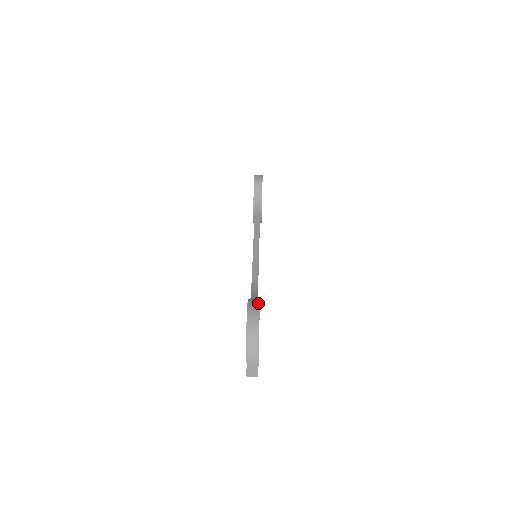
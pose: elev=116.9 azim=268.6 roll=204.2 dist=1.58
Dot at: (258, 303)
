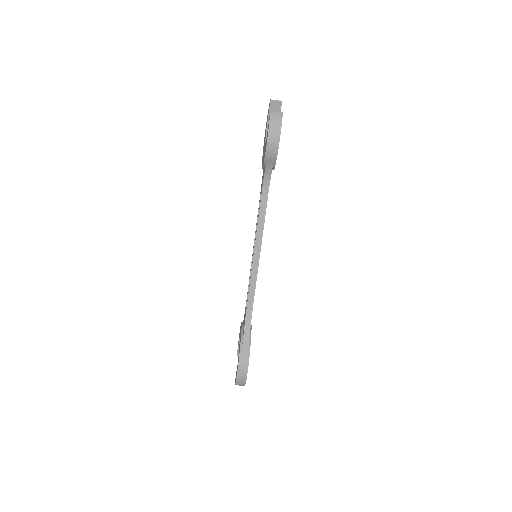
Dot at: (247, 362)
